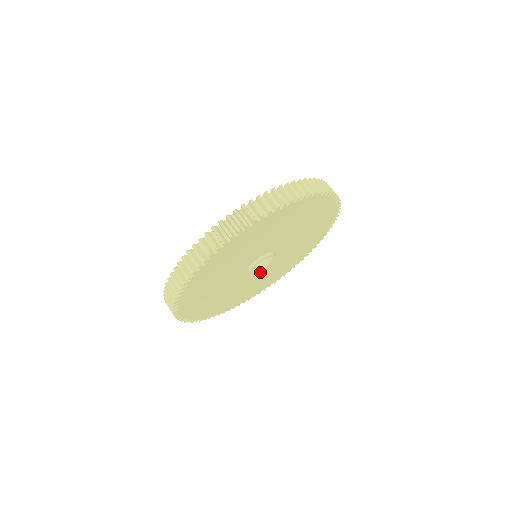
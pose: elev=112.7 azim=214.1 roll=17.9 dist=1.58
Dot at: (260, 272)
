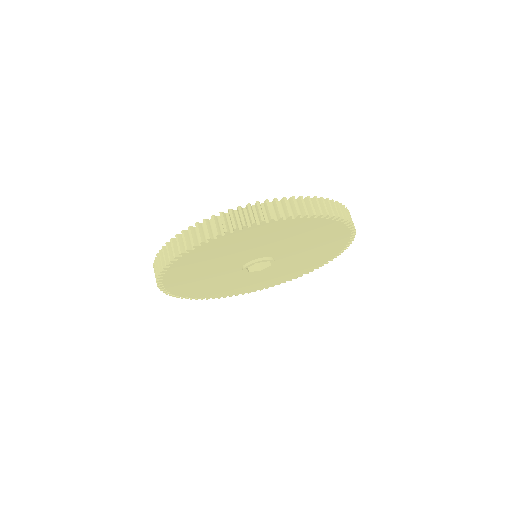
Dot at: (270, 268)
